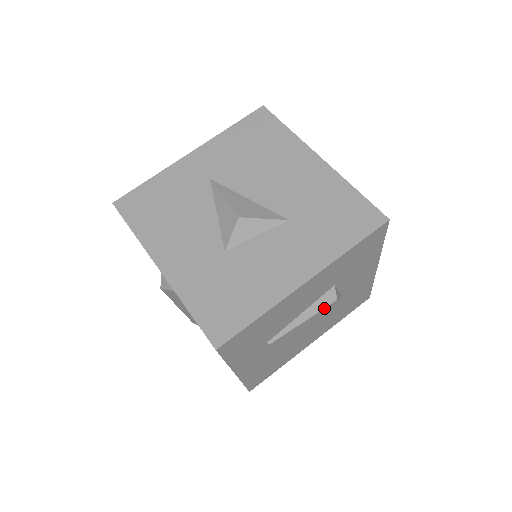
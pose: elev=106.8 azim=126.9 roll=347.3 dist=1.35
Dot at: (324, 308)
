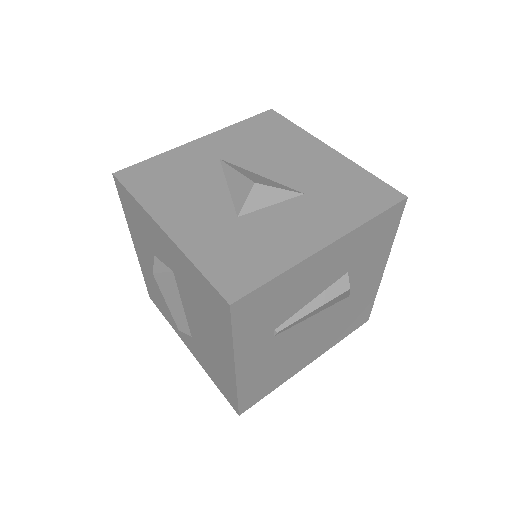
Dot at: (332, 307)
